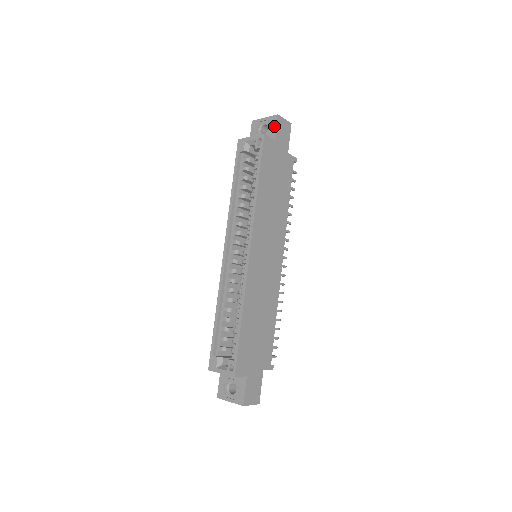
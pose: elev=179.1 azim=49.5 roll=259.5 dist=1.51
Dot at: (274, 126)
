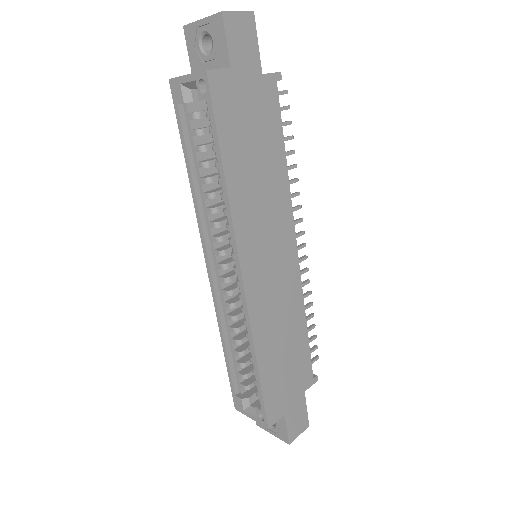
Dot at: (221, 38)
